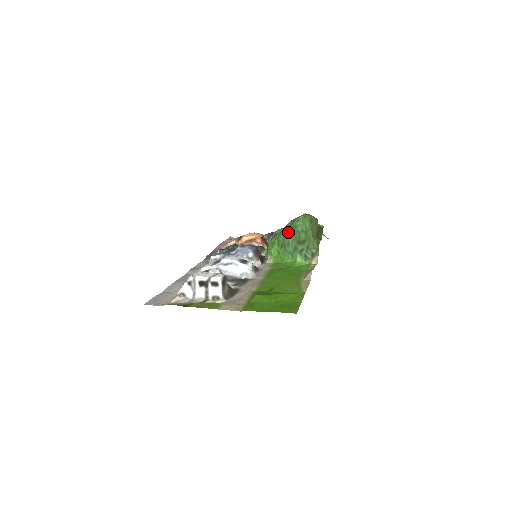
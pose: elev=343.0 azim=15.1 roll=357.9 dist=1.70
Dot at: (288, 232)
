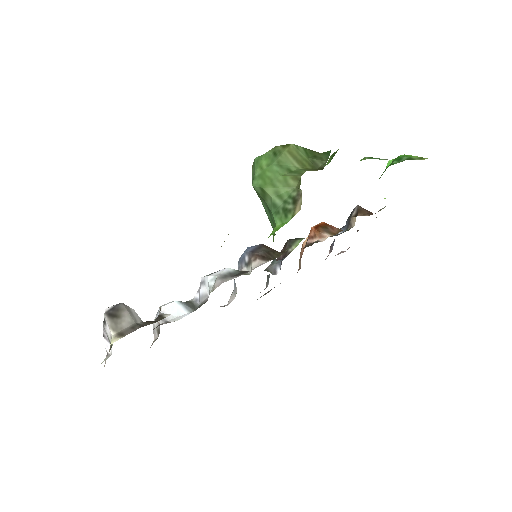
Dot at: occluded
